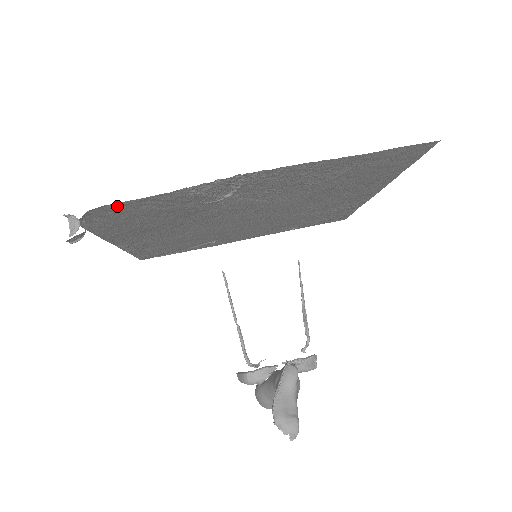
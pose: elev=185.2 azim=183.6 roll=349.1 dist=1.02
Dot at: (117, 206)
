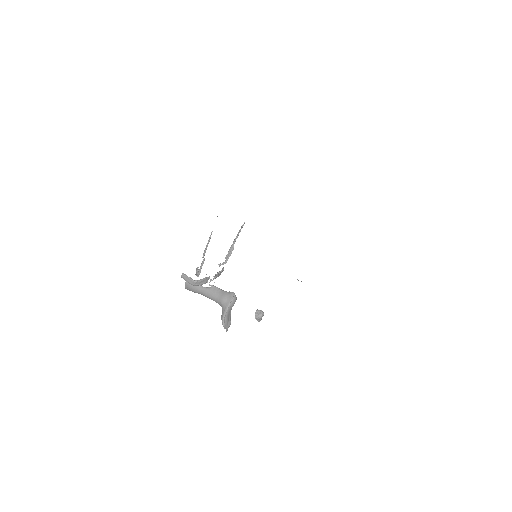
Dot at: occluded
